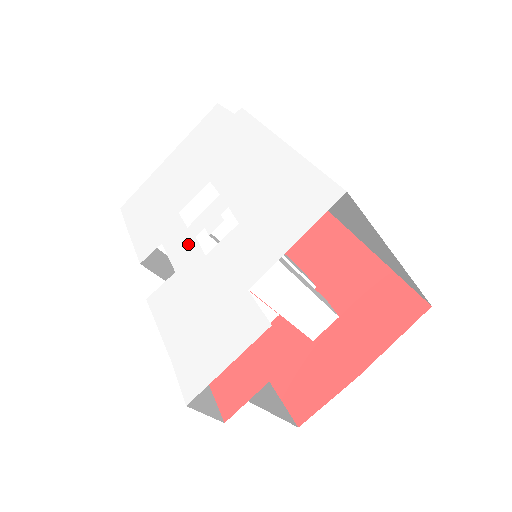
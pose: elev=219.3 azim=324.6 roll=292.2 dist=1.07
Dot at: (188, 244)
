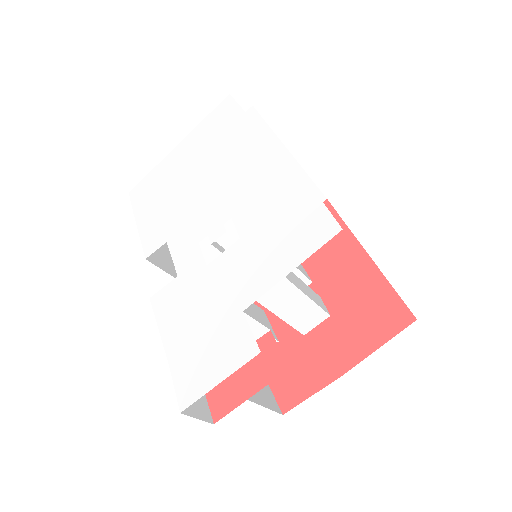
Dot at: (191, 249)
